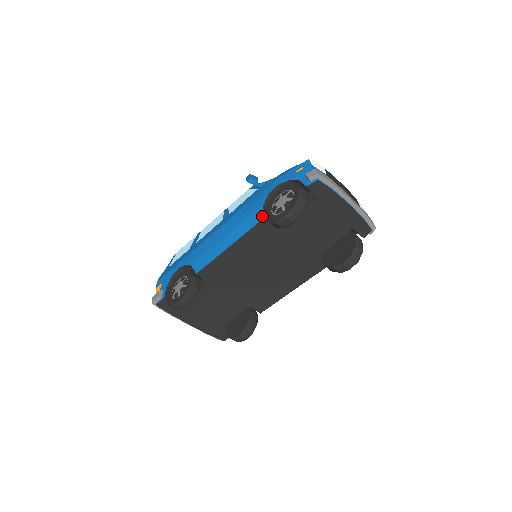
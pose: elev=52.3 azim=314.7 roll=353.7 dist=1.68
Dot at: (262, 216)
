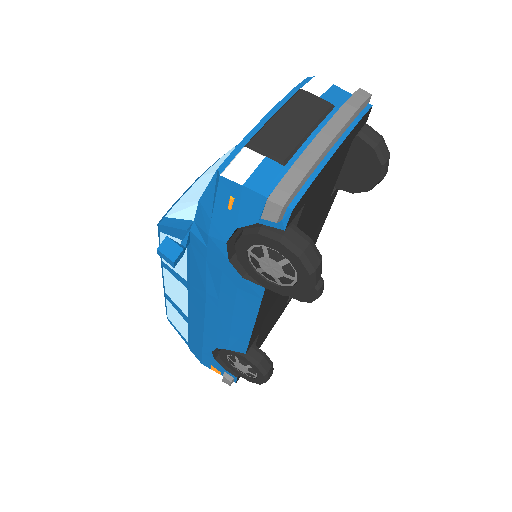
Dot at: (259, 289)
